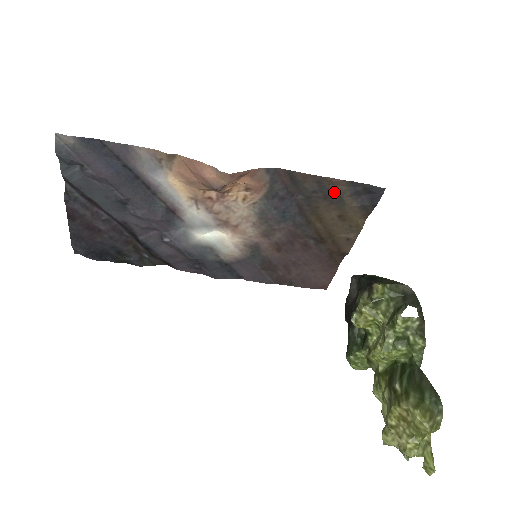
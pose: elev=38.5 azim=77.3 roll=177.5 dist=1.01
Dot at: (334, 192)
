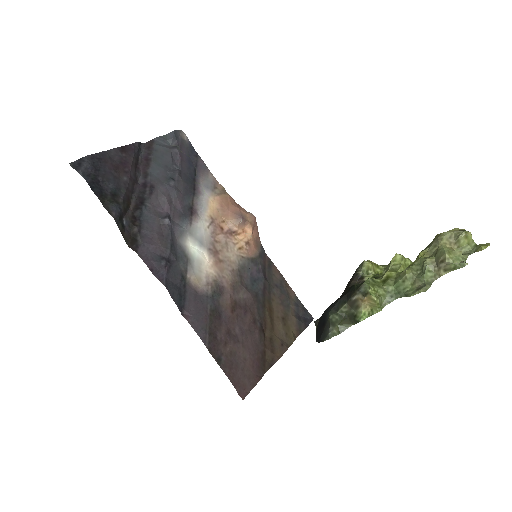
Dot at: (287, 296)
